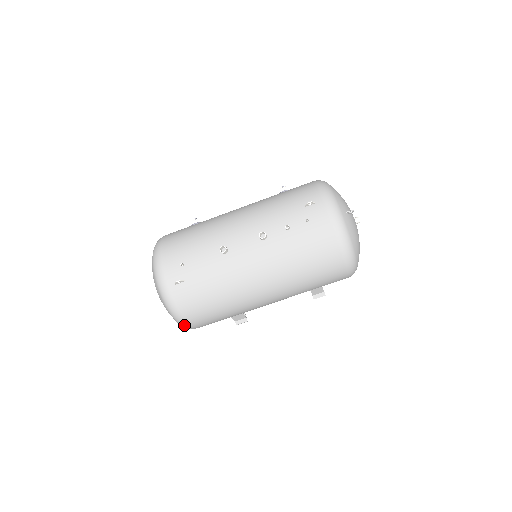
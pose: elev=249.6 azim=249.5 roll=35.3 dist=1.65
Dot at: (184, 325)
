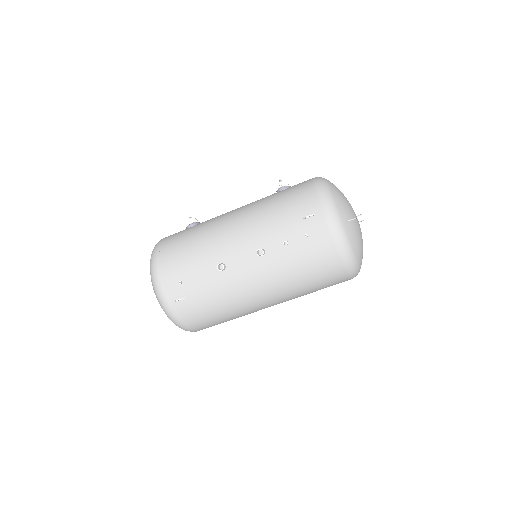
Dot at: occluded
